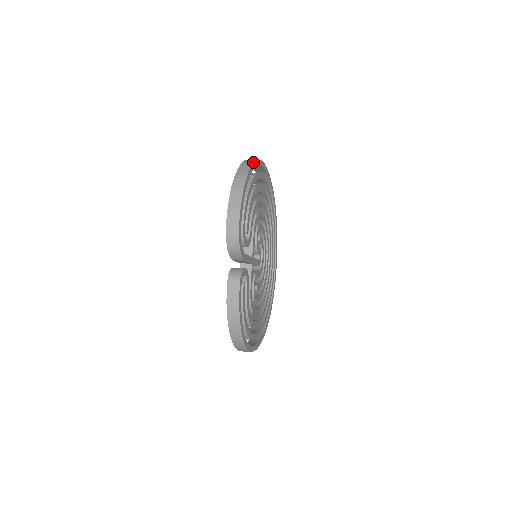
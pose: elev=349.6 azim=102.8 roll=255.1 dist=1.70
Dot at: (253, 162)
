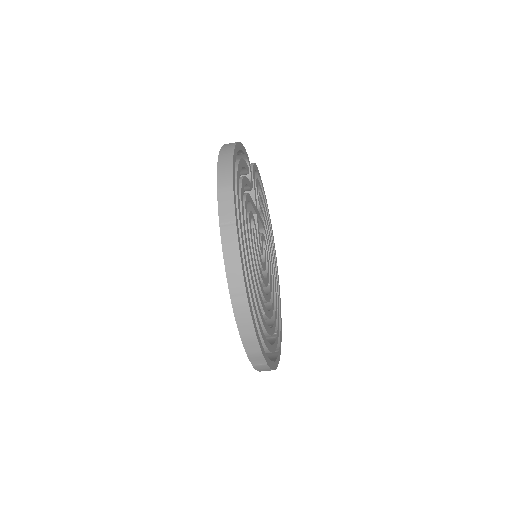
Dot at: (271, 227)
